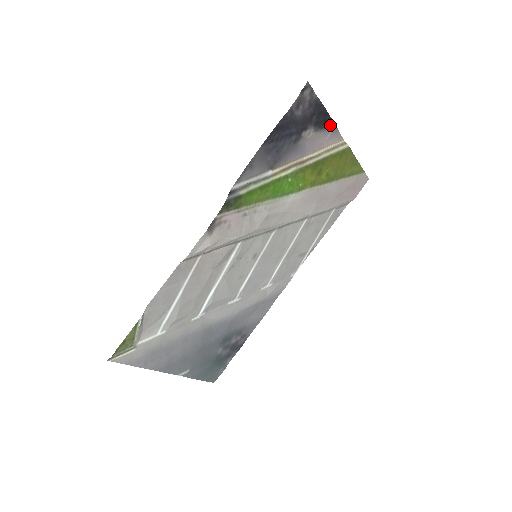
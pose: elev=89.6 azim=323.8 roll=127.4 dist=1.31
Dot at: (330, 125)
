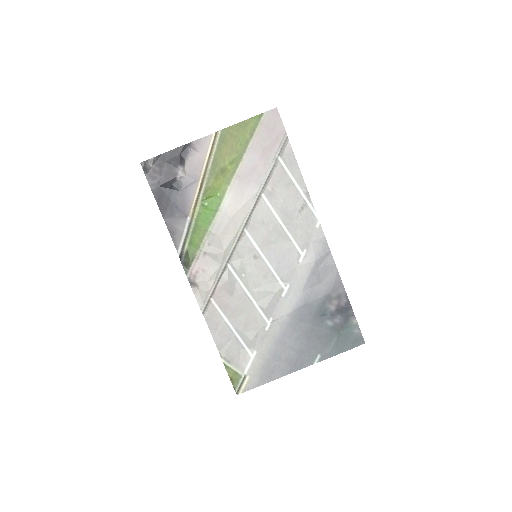
Dot at: (189, 147)
